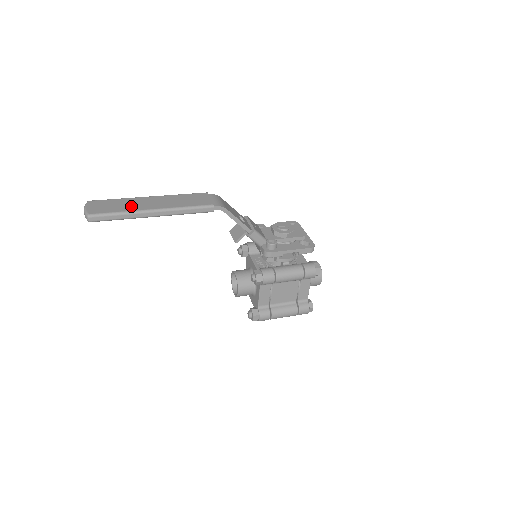
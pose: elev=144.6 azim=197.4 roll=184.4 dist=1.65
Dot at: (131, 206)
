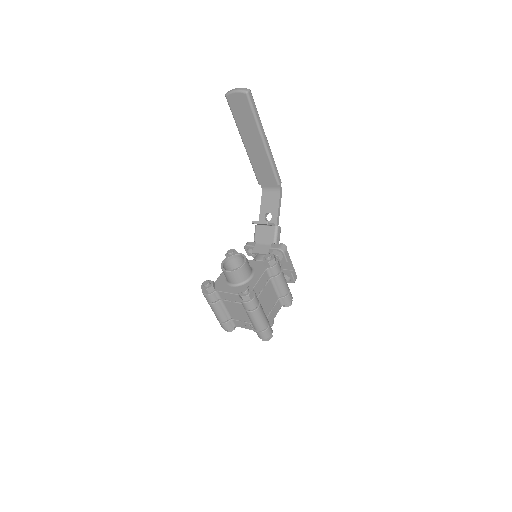
Dot at: occluded
